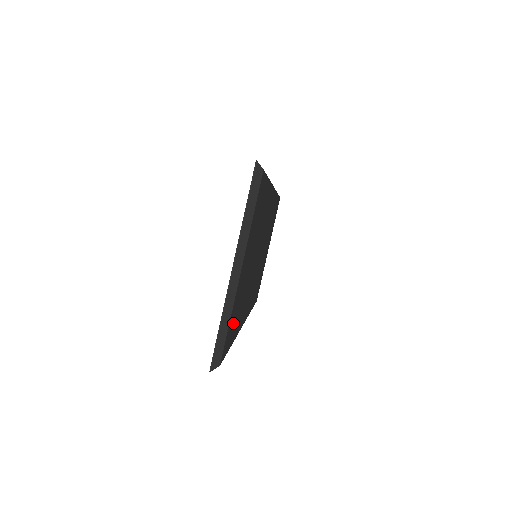
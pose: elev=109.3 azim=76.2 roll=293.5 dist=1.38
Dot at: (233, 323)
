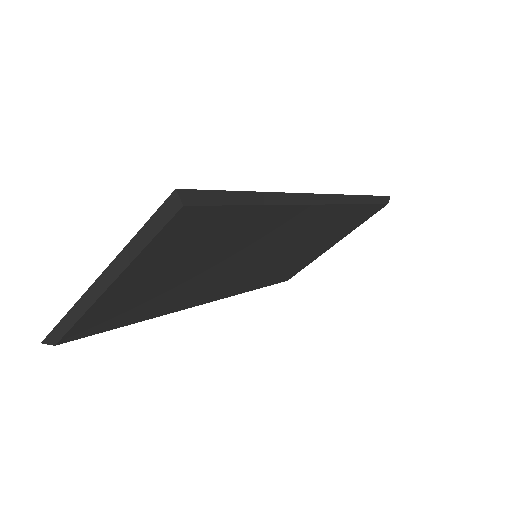
Dot at: (114, 316)
